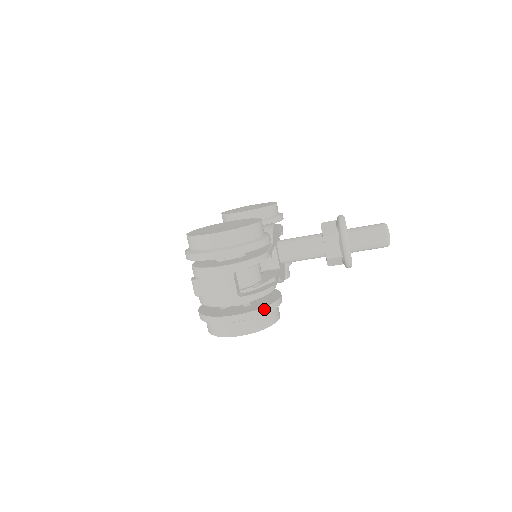
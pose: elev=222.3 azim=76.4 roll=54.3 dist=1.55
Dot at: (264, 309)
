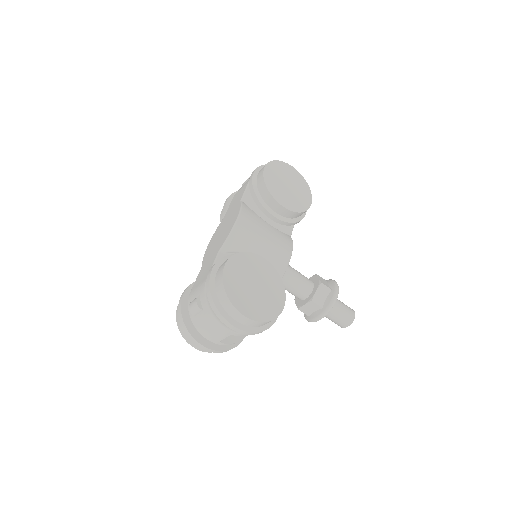
Dot at: (228, 350)
